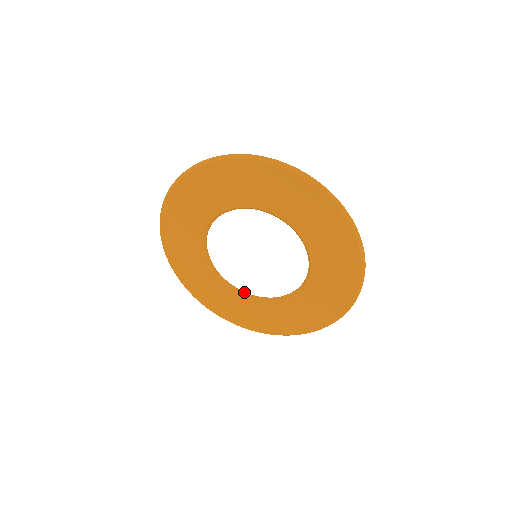
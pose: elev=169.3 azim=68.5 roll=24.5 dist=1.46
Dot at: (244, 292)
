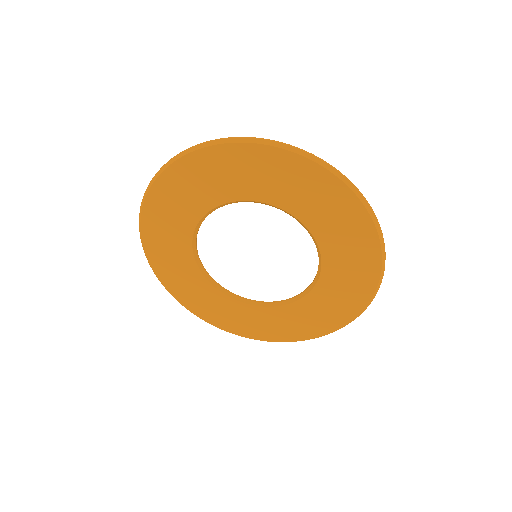
Dot at: (245, 298)
